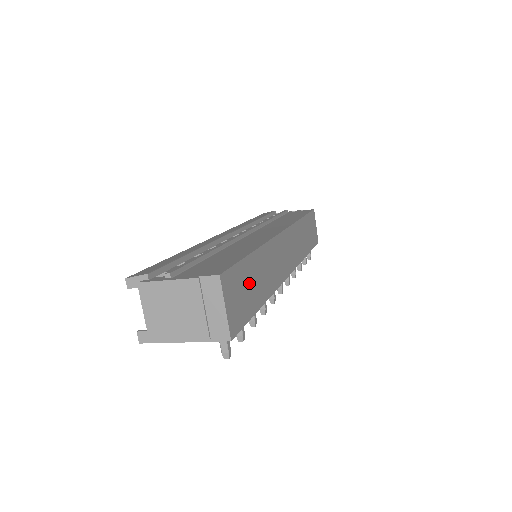
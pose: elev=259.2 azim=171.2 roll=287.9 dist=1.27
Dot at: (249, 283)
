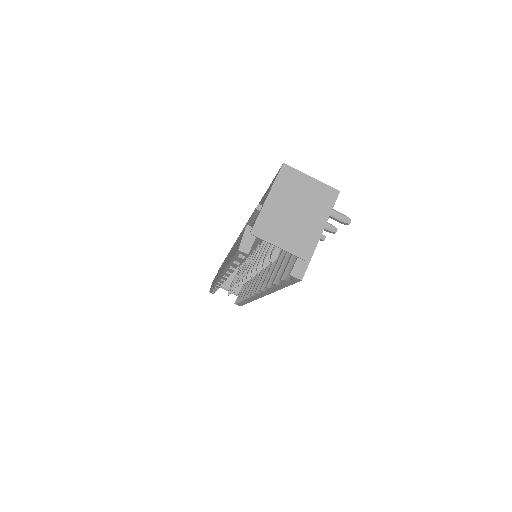
Dot at: occluded
